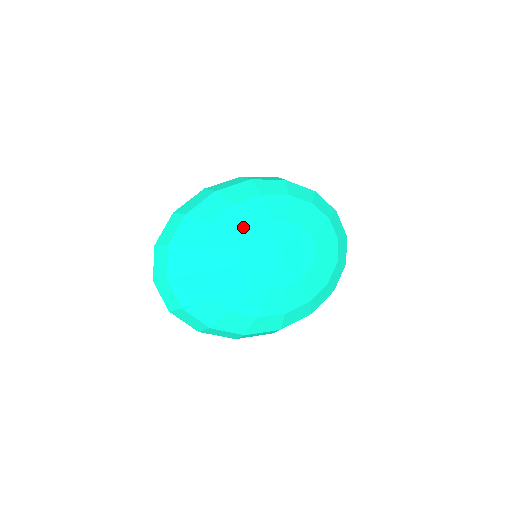
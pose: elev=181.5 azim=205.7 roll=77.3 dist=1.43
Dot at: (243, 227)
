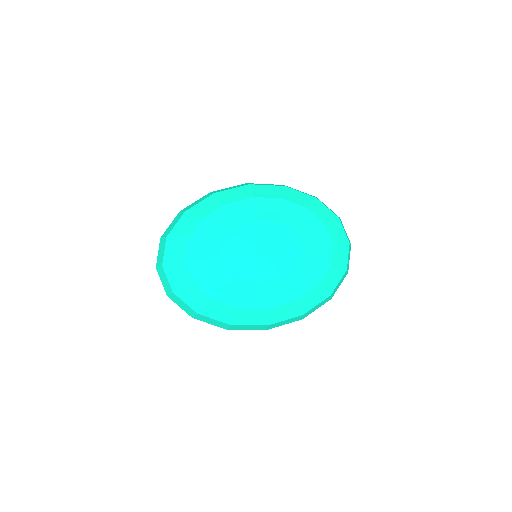
Dot at: (229, 224)
